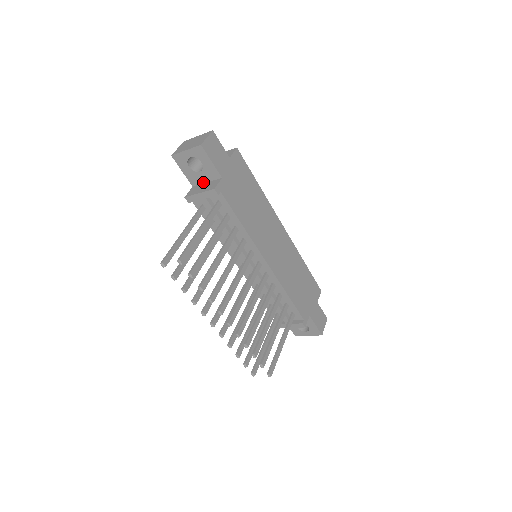
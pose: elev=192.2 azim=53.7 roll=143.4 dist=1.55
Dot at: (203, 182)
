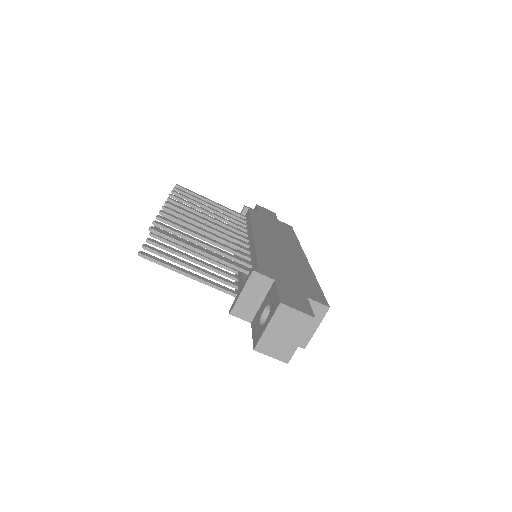
Dot at: occluded
